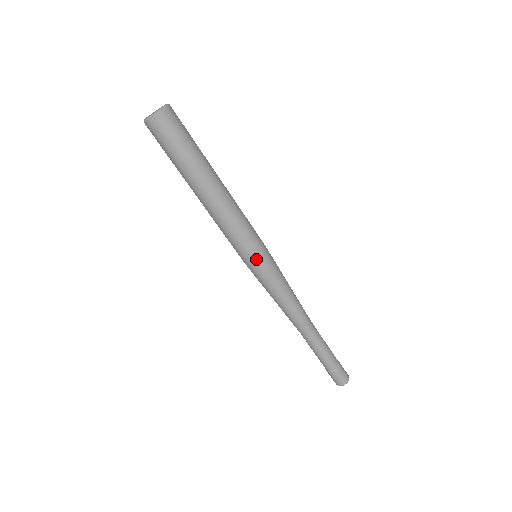
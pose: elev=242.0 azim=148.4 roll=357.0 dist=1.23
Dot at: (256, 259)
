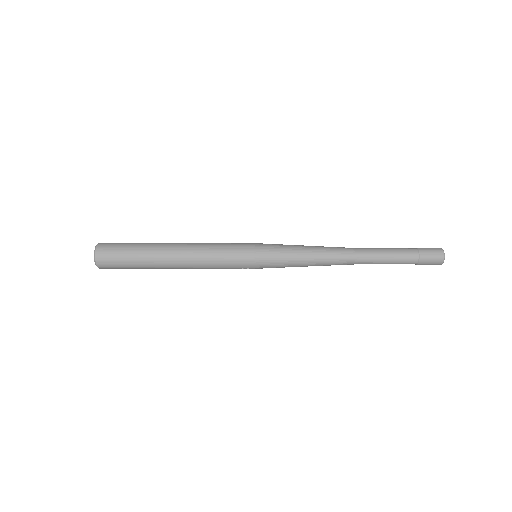
Dot at: (253, 268)
